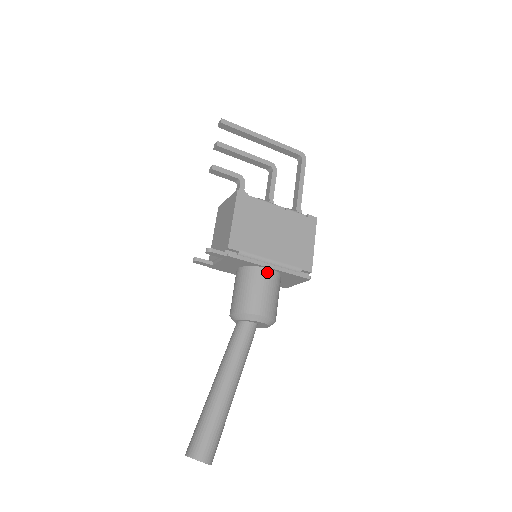
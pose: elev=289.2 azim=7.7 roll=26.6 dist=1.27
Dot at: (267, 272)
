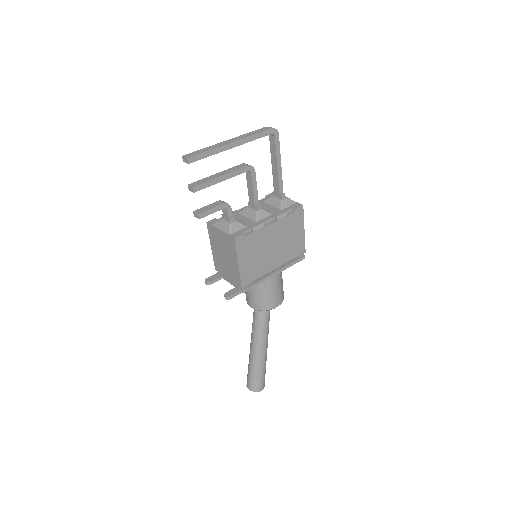
Dot at: (273, 278)
